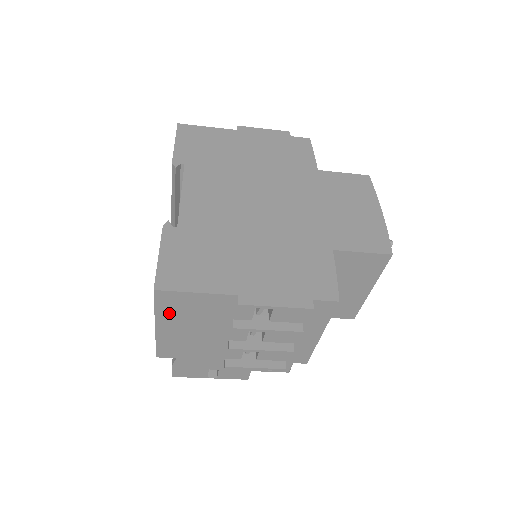
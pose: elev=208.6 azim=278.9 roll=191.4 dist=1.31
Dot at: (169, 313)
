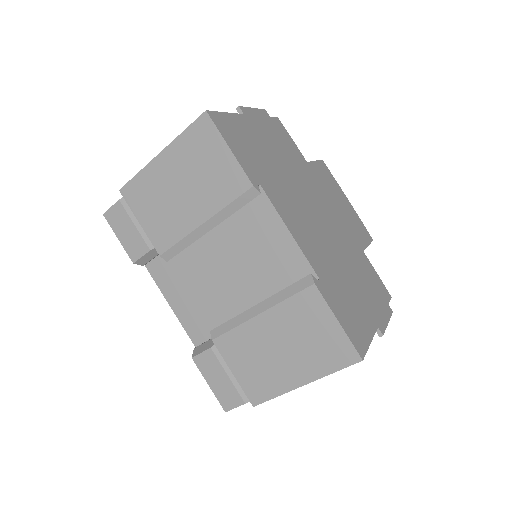
Dot at: occluded
